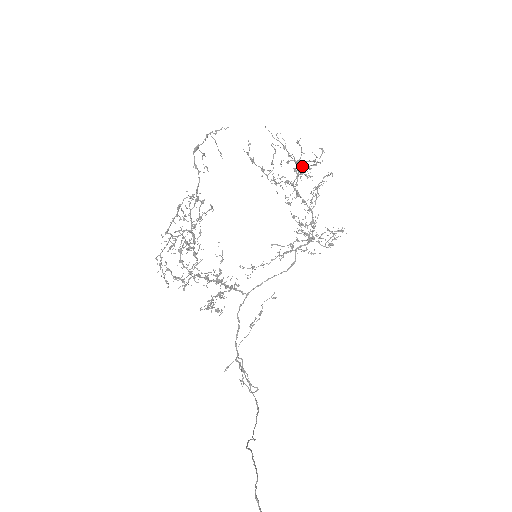
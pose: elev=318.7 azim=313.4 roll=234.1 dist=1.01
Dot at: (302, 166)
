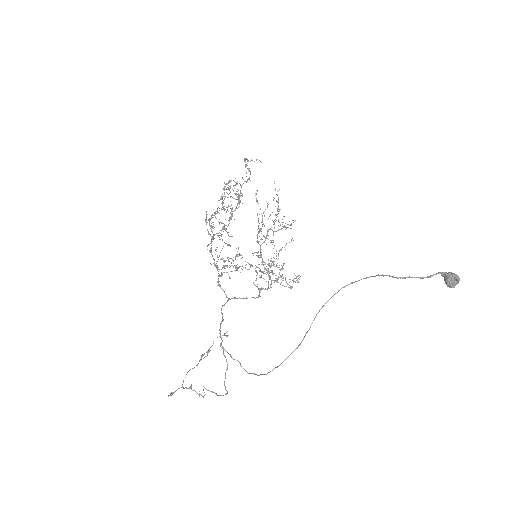
Dot at: occluded
